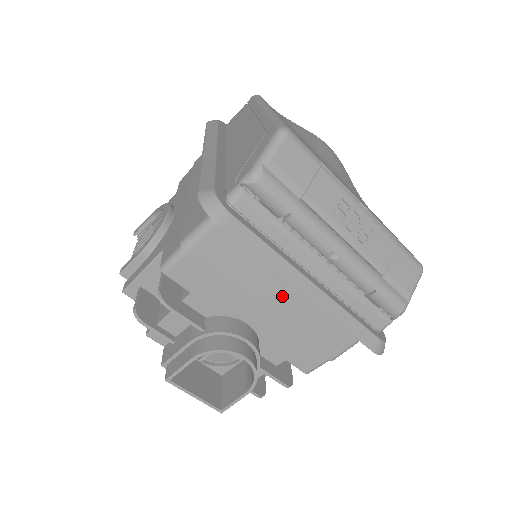
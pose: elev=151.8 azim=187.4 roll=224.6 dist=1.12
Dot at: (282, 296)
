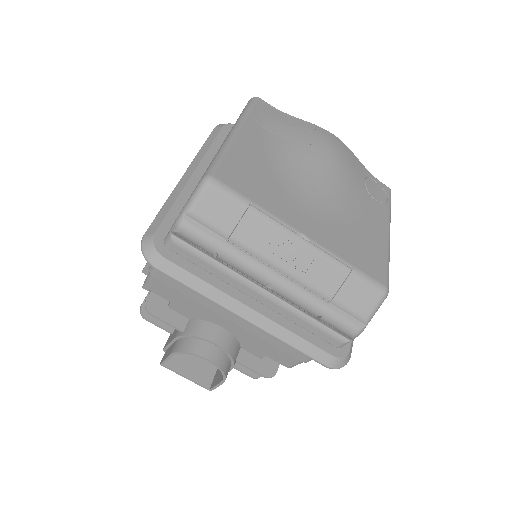
Dot at: occluded
